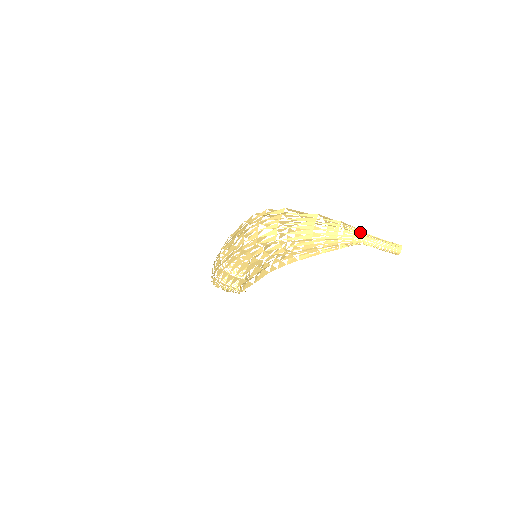
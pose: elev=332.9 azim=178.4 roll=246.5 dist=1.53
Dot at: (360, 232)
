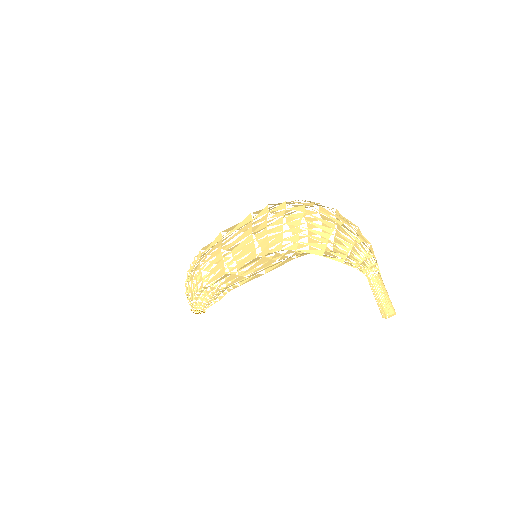
Dot at: (377, 263)
